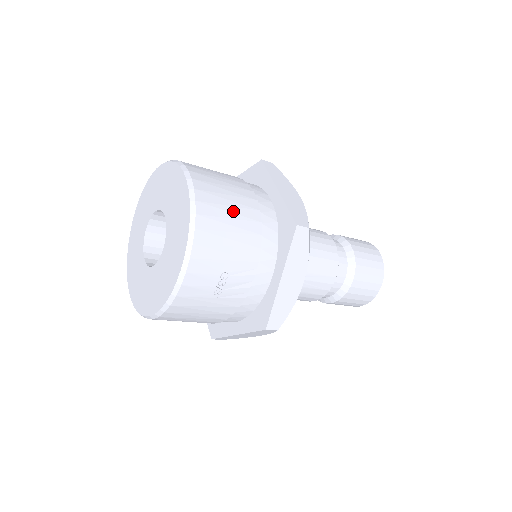
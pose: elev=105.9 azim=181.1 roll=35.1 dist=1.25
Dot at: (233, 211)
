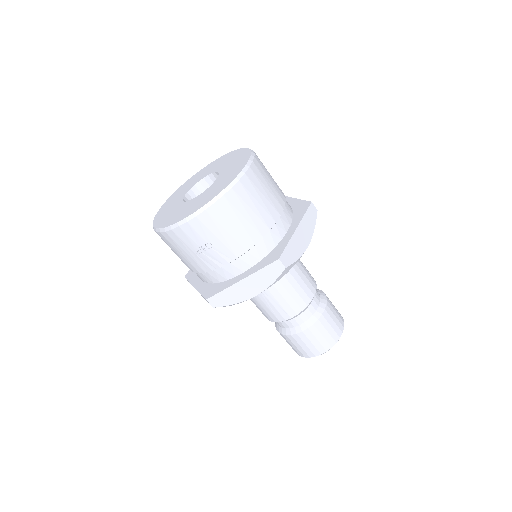
Dot at: (251, 214)
